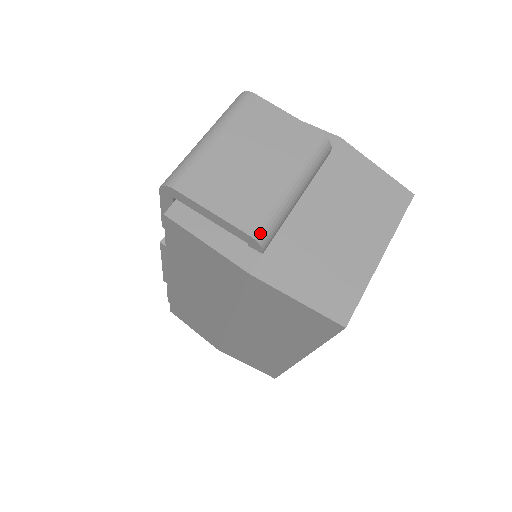
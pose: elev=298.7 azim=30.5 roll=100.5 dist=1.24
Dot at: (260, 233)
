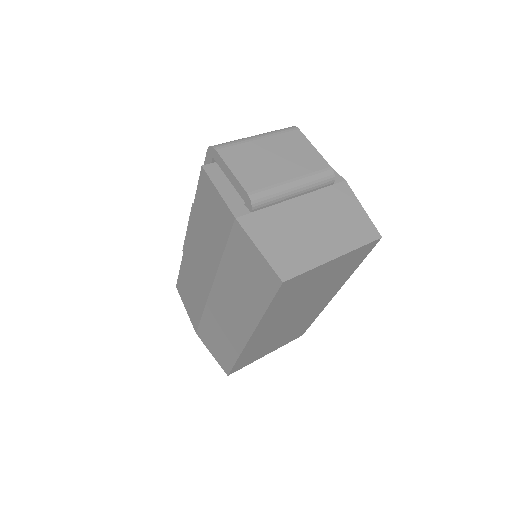
Dot at: (255, 196)
